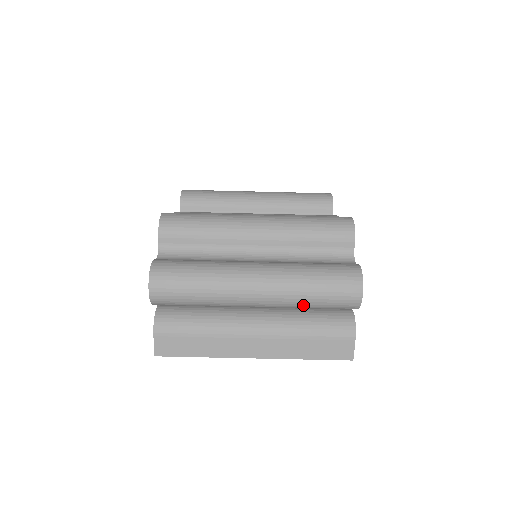
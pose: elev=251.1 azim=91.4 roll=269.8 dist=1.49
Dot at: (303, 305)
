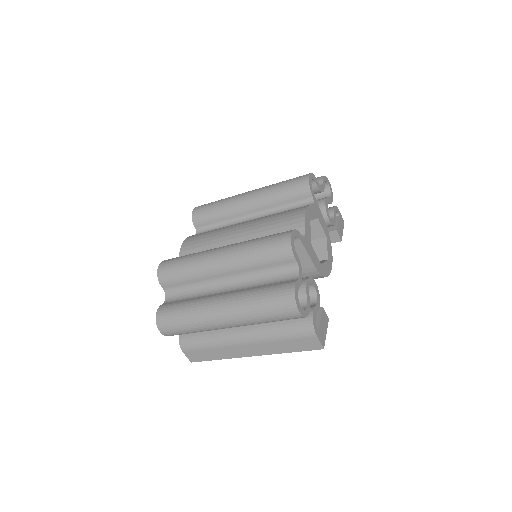
Dot at: occluded
